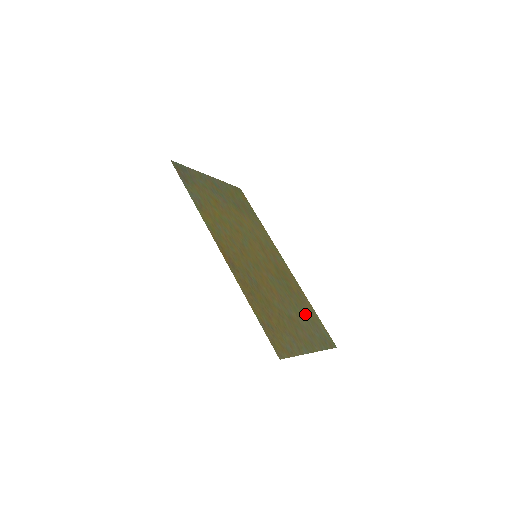
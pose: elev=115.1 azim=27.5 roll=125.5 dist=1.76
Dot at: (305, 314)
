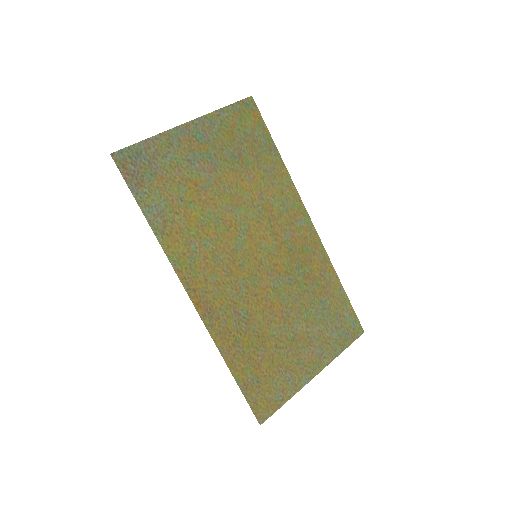
Dot at: (323, 310)
